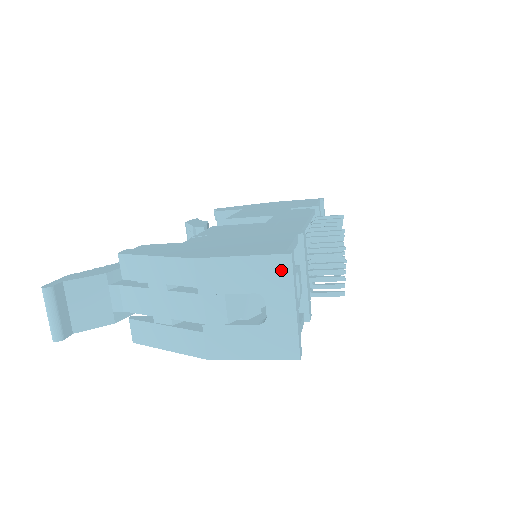
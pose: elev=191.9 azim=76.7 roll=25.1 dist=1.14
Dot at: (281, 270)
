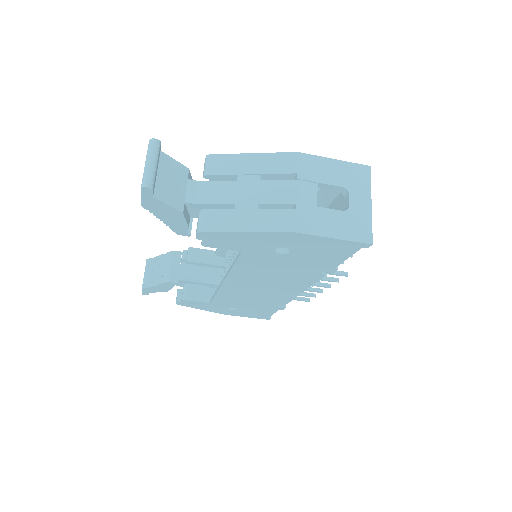
Dot at: (362, 175)
